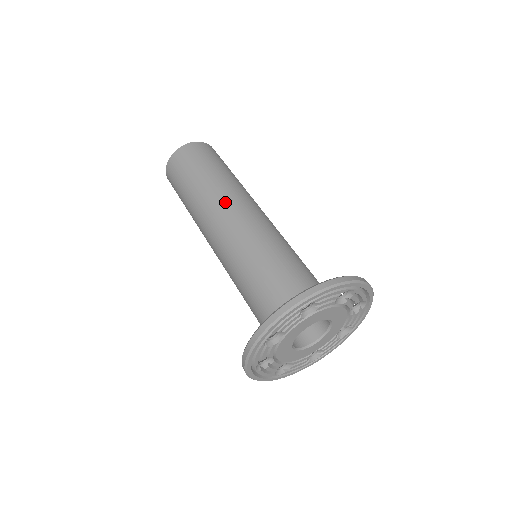
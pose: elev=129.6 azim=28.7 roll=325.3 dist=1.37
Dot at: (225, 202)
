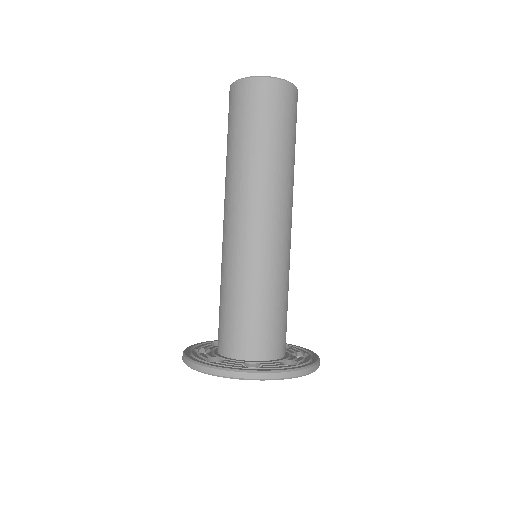
Dot at: (233, 197)
